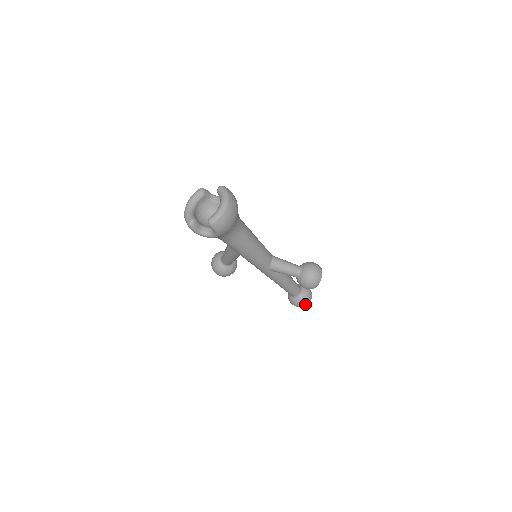
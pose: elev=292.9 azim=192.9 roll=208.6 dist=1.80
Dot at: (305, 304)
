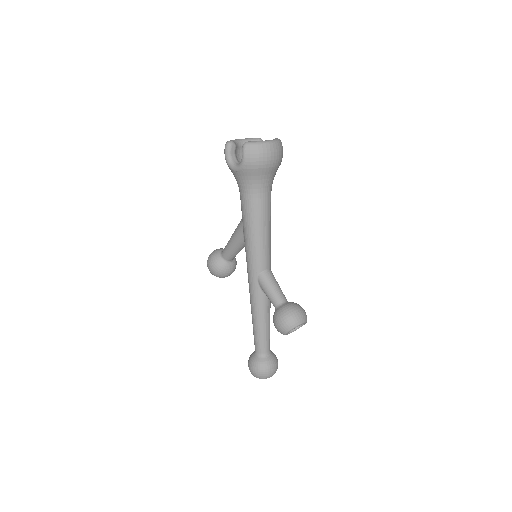
Dot at: (261, 372)
